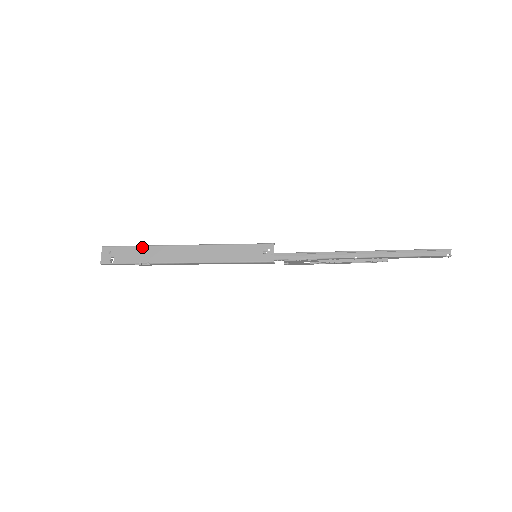
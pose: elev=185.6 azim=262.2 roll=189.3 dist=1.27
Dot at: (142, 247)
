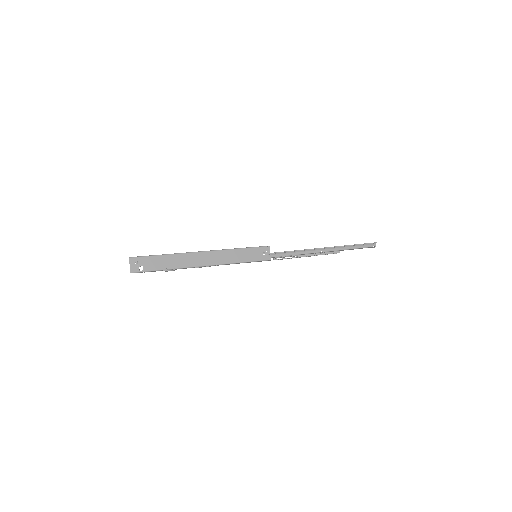
Dot at: (166, 256)
